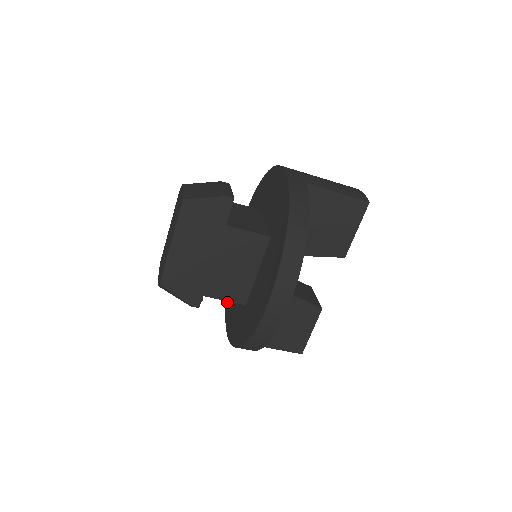
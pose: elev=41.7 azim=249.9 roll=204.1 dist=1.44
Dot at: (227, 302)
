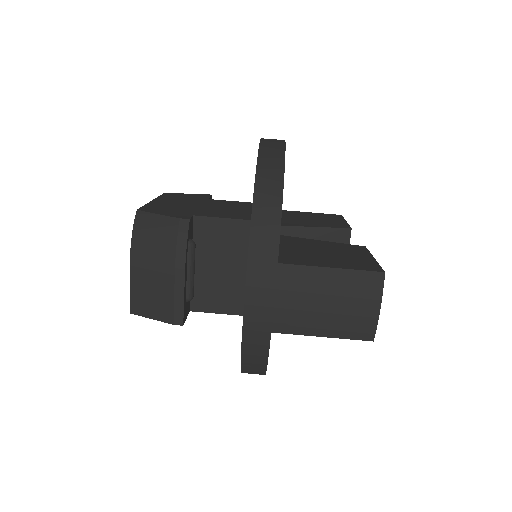
Dot at: occluded
